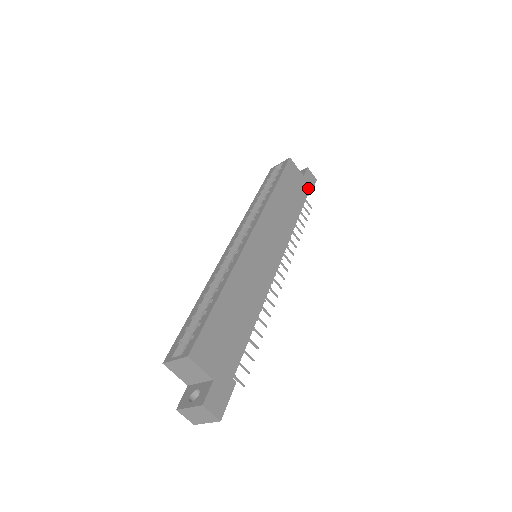
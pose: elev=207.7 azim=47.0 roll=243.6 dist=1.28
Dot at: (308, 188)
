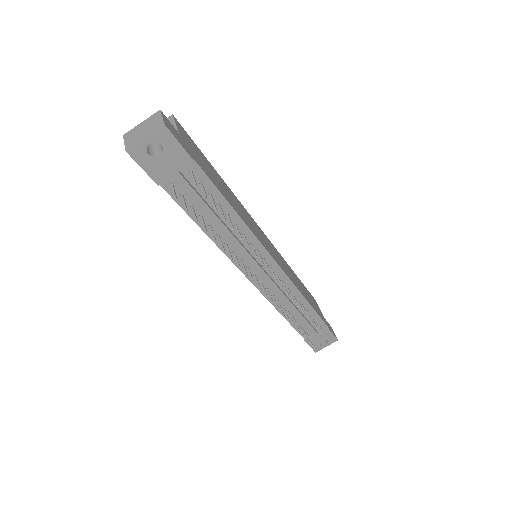
Dot at: (327, 324)
